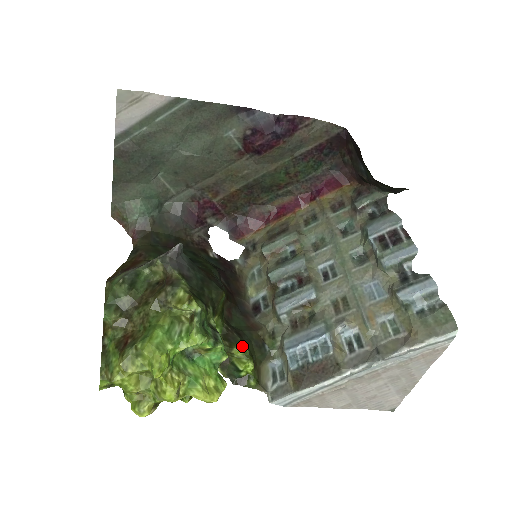
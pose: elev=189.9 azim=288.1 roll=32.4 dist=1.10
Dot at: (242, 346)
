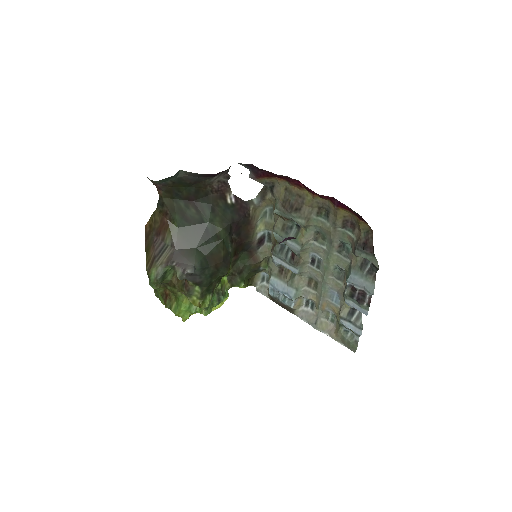
Dot at: occluded
